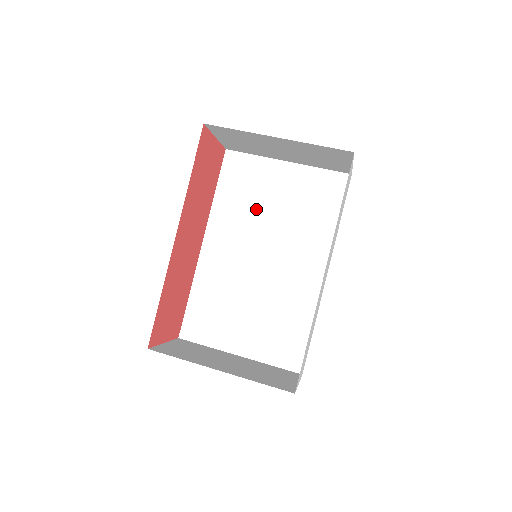
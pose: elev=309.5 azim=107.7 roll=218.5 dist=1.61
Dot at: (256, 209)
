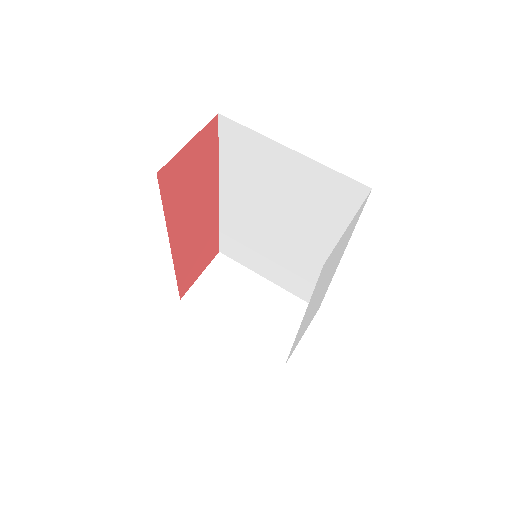
Dot at: (264, 186)
